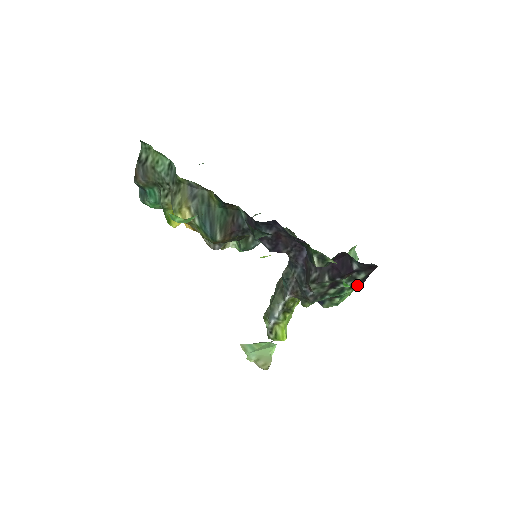
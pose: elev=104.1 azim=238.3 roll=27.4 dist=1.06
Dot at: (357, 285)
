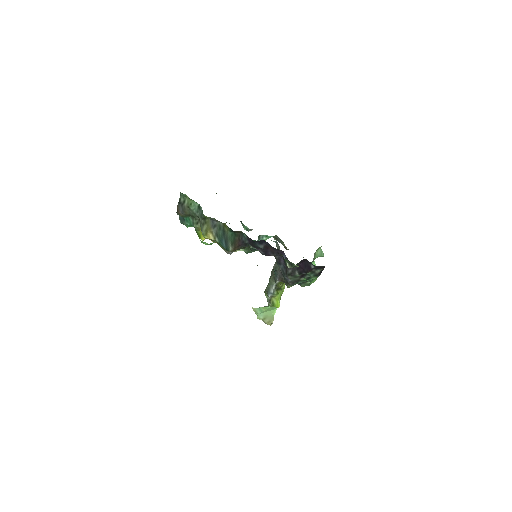
Dot at: occluded
